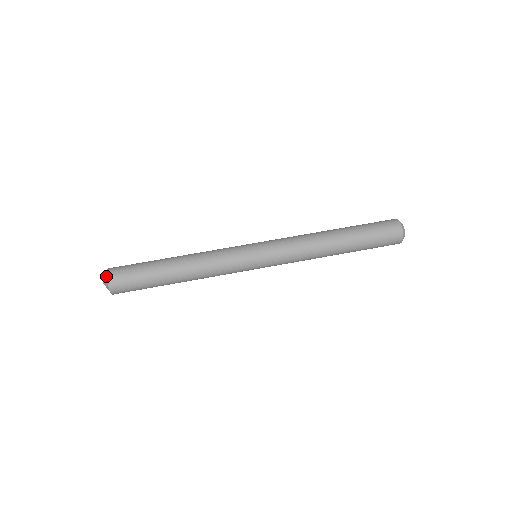
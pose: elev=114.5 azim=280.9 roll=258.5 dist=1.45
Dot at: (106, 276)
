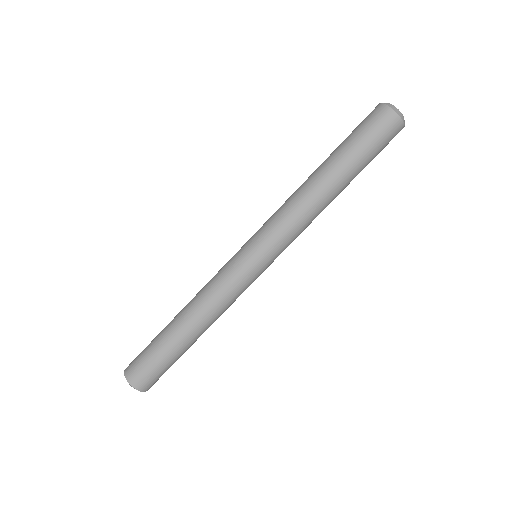
Dot at: occluded
